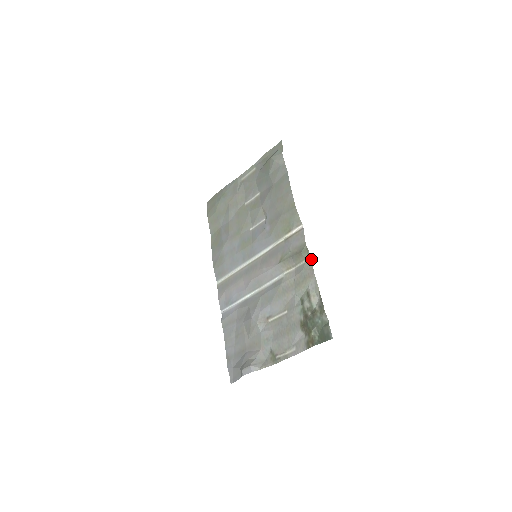
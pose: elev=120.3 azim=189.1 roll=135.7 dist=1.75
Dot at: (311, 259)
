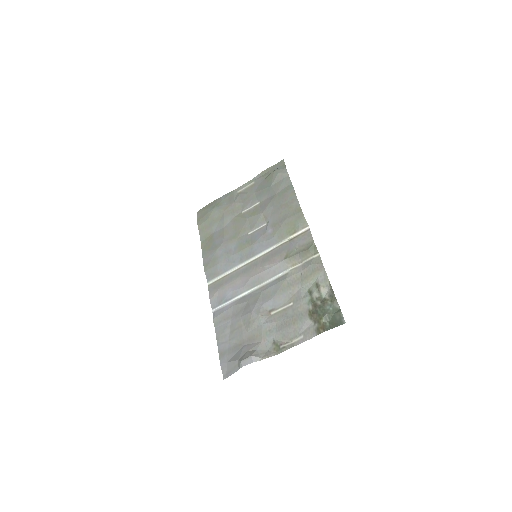
Dot at: (319, 255)
